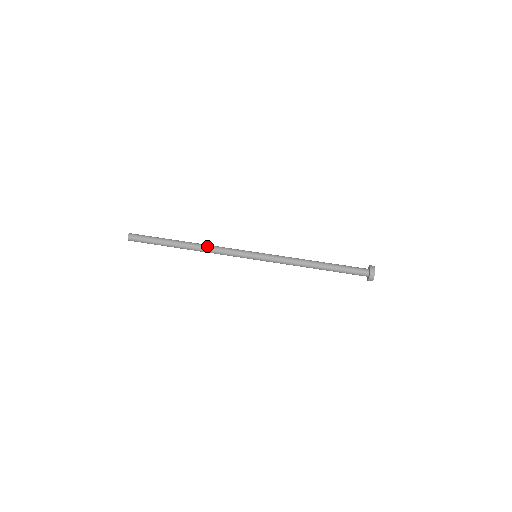
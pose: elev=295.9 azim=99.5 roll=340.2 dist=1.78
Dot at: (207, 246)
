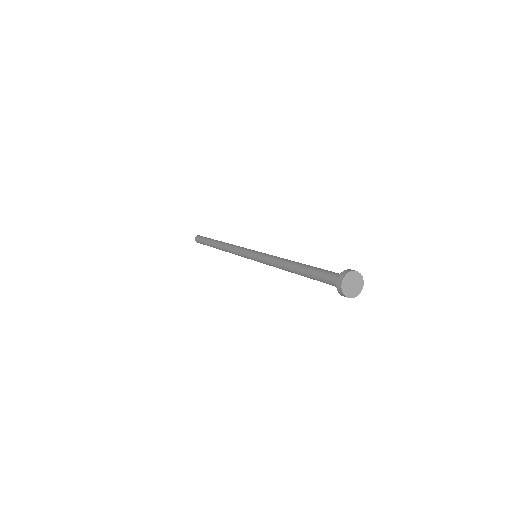
Dot at: (229, 244)
